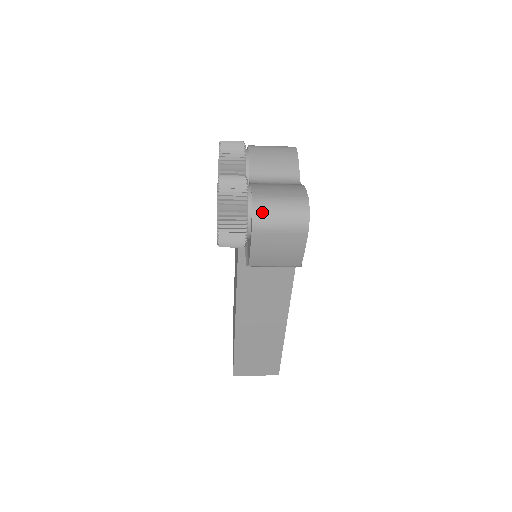
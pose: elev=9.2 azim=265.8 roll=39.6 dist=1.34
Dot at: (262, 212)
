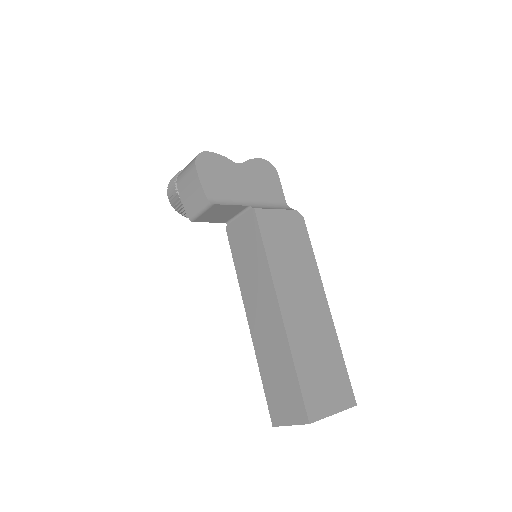
Dot at: (182, 171)
